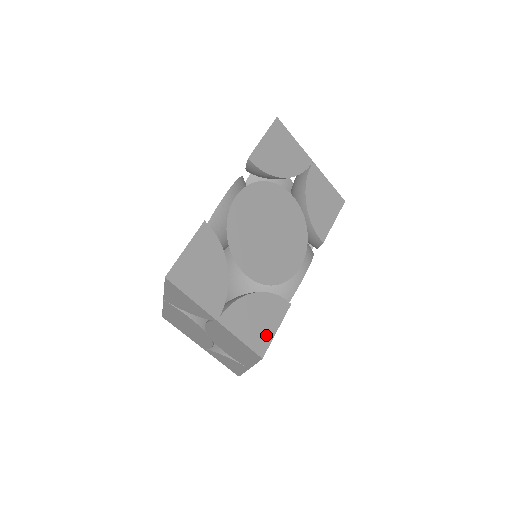
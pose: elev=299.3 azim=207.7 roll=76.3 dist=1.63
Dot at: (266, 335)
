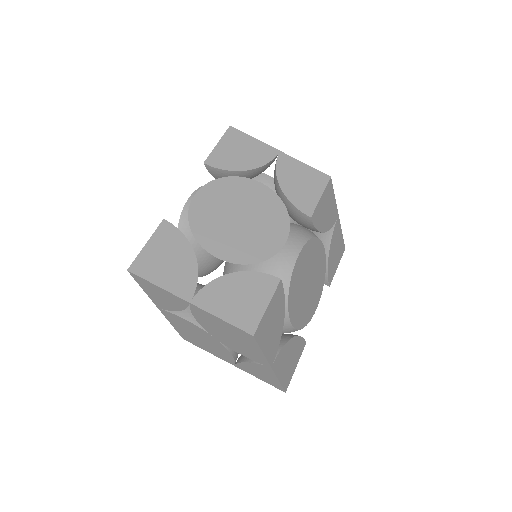
Dot at: (254, 312)
